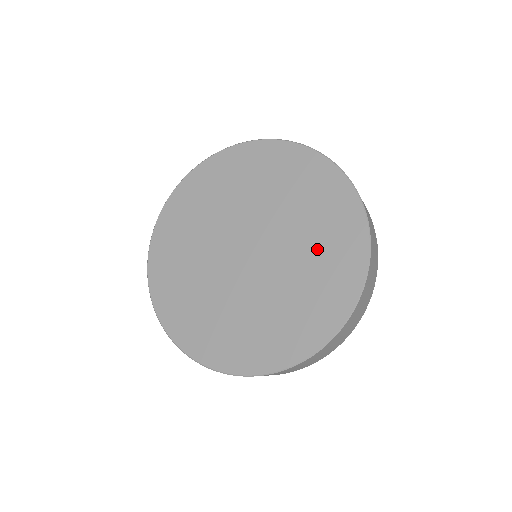
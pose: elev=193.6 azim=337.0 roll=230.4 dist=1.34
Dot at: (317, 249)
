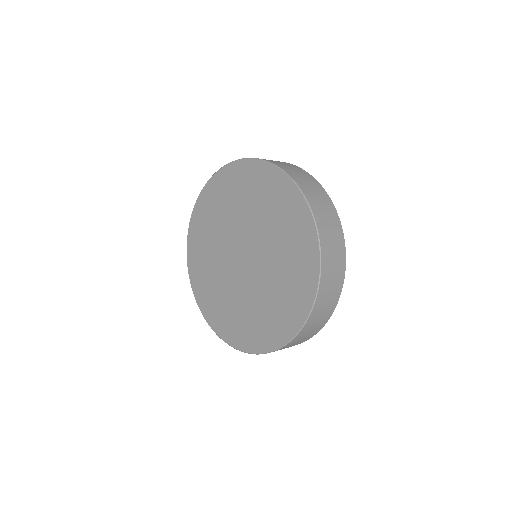
Dot at: (284, 277)
